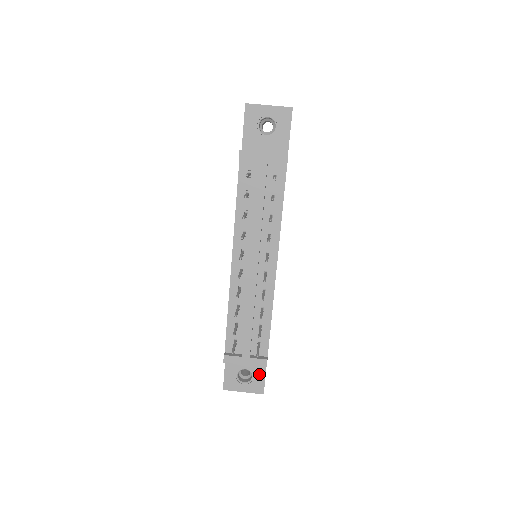
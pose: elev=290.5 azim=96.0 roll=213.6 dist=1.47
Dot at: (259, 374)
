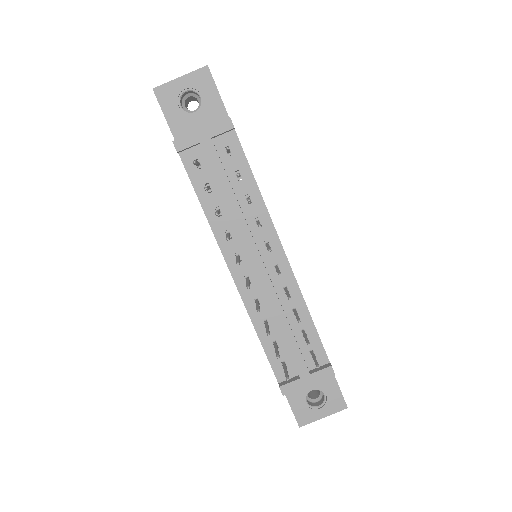
Dot at: (330, 388)
